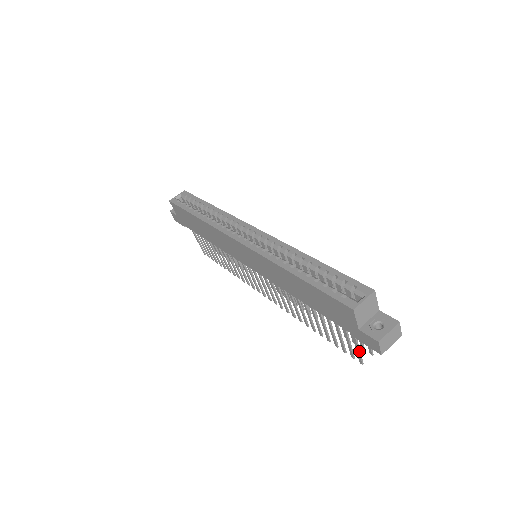
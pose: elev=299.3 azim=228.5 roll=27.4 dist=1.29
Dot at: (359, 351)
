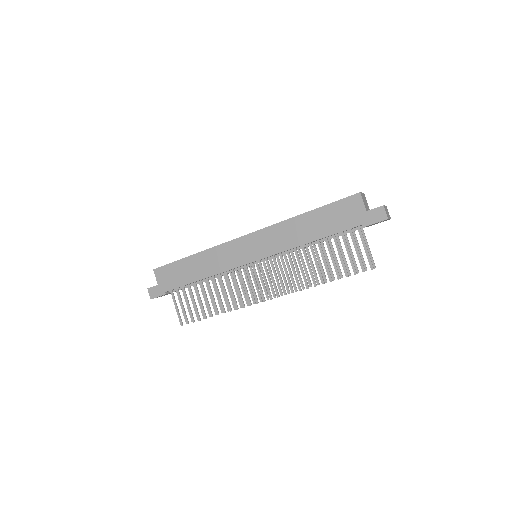
Dot at: (368, 252)
